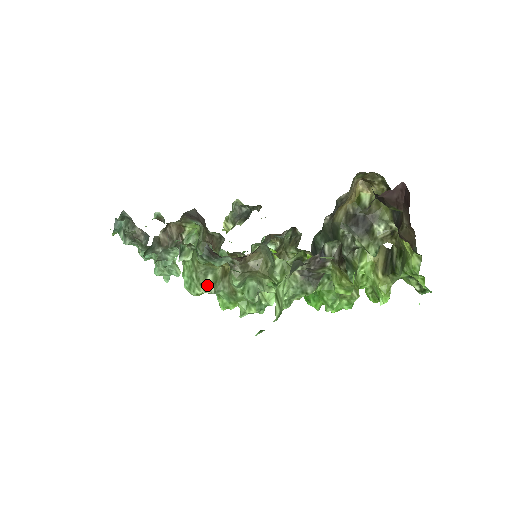
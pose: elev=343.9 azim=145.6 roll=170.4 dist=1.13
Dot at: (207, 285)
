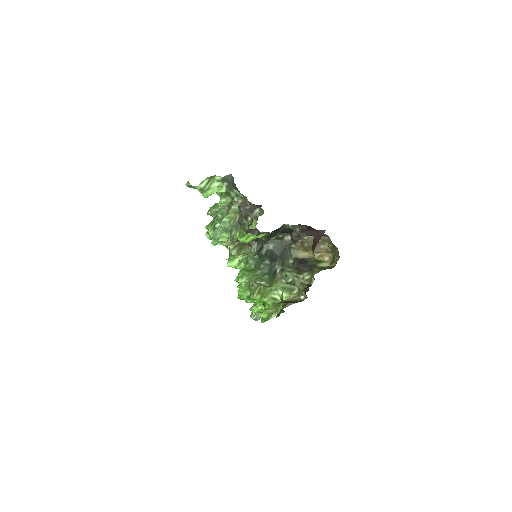
Dot at: (215, 209)
